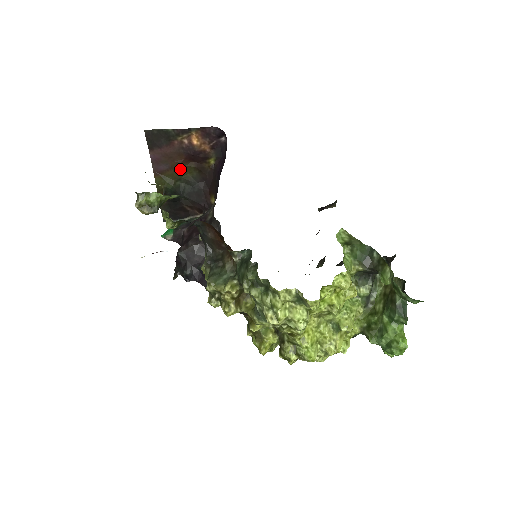
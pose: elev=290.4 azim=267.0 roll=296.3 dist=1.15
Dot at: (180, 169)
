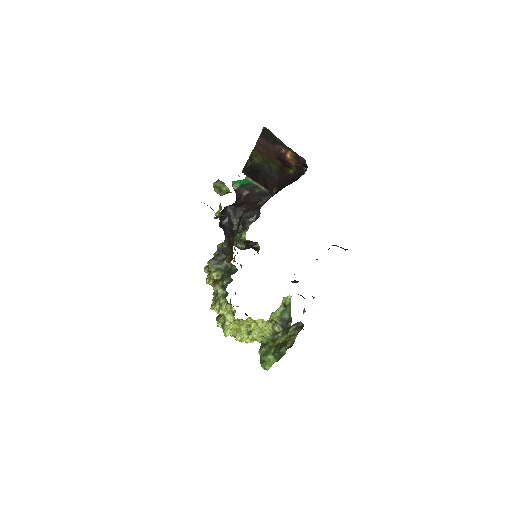
Dot at: (270, 159)
